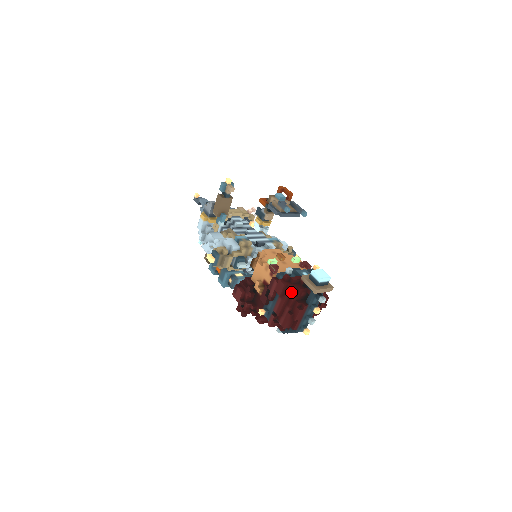
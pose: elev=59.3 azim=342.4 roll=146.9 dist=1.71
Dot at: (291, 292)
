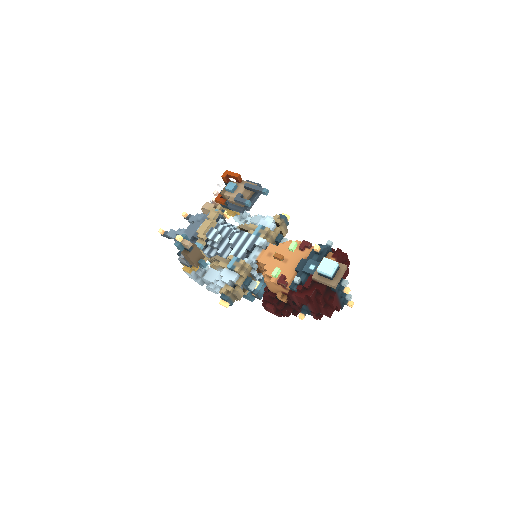
Dot at: (313, 296)
